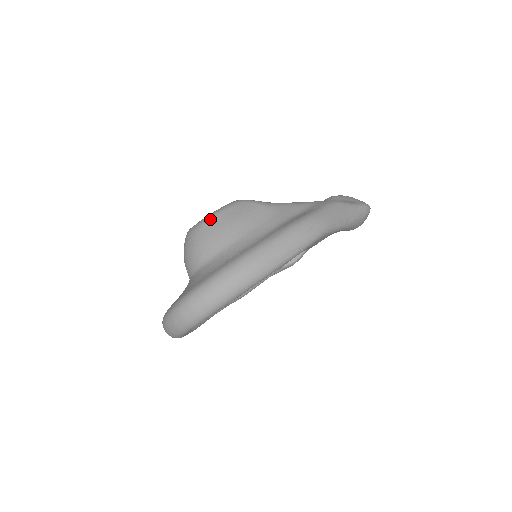
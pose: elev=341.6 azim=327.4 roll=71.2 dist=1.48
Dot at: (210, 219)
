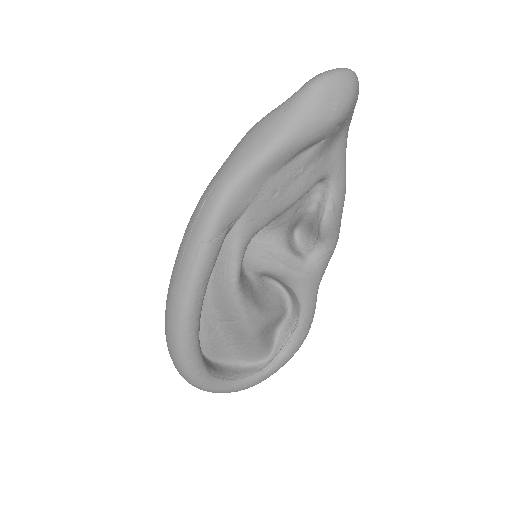
Dot at: occluded
